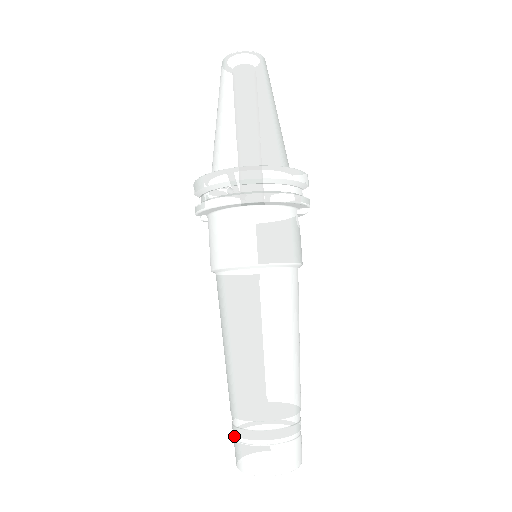
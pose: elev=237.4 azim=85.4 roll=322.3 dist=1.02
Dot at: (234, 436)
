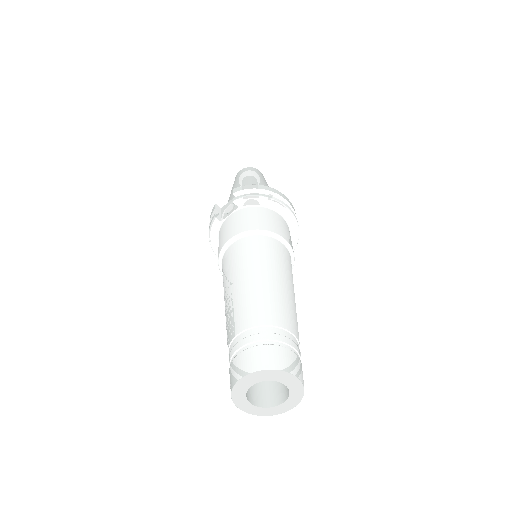
Dot at: (249, 346)
